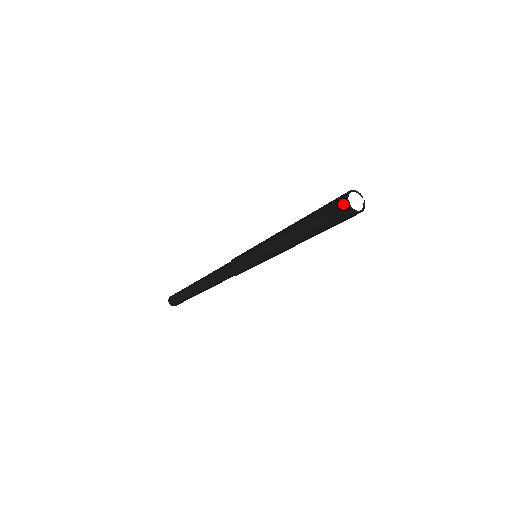
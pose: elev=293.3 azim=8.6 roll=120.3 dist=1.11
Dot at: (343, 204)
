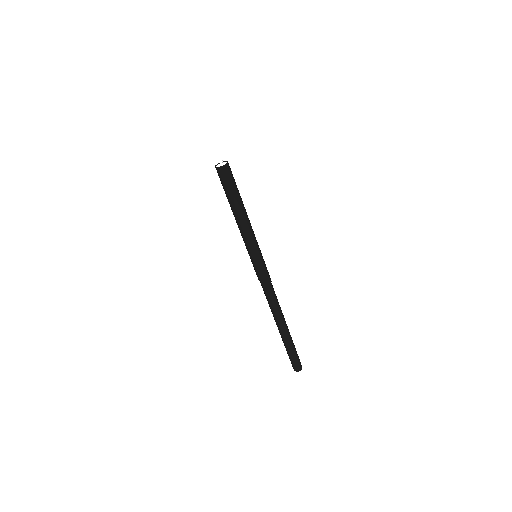
Dot at: (216, 169)
